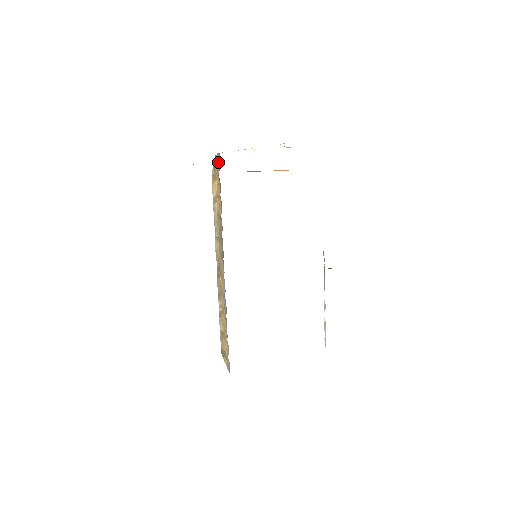
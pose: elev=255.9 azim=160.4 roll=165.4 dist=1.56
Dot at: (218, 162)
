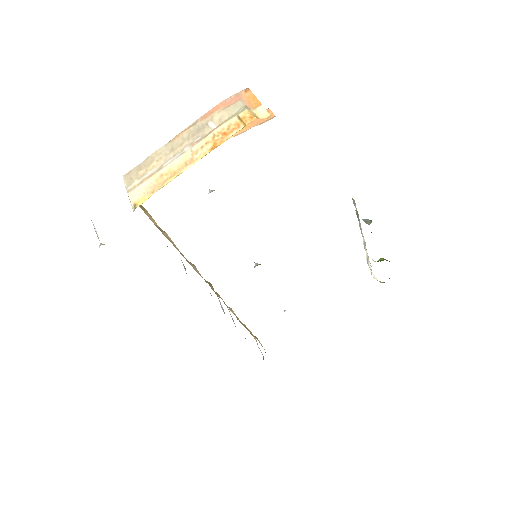
Dot at: occluded
